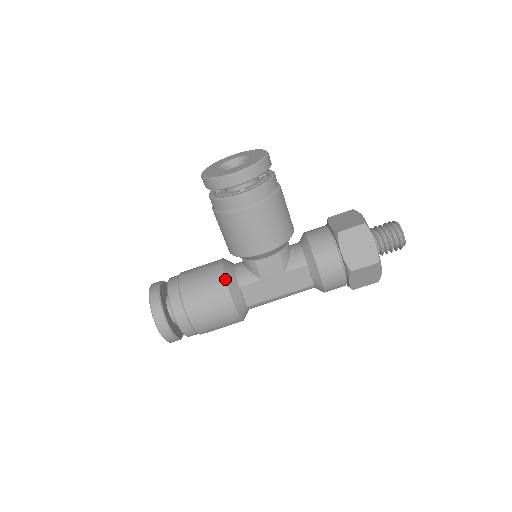
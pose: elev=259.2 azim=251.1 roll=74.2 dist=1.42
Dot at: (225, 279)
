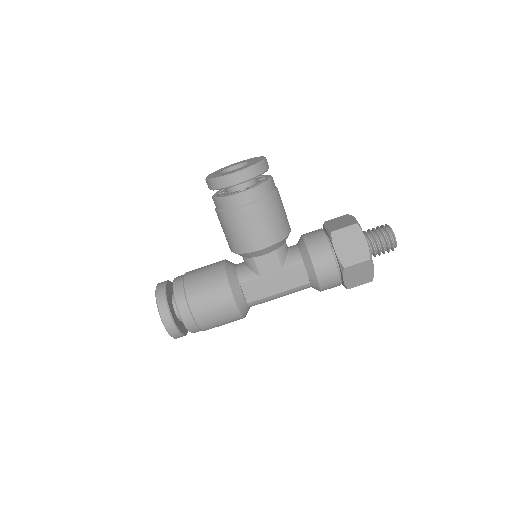
Dot at: (226, 275)
